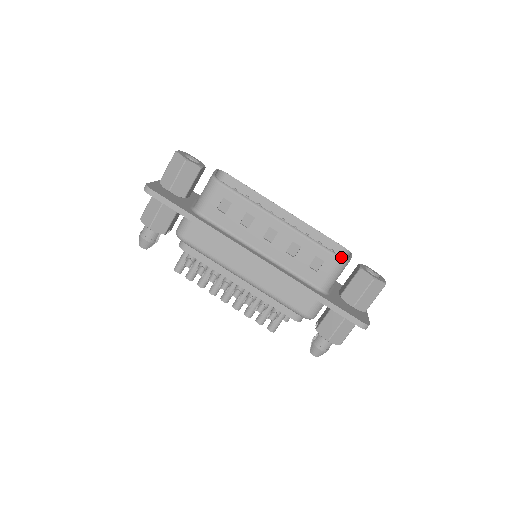
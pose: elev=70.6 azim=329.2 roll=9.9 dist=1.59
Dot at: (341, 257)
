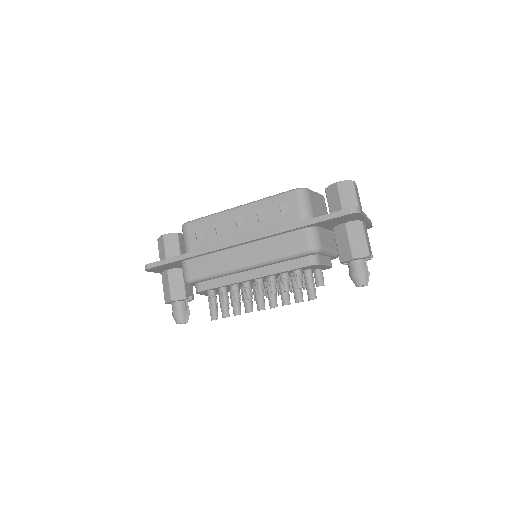
Dot at: (296, 188)
